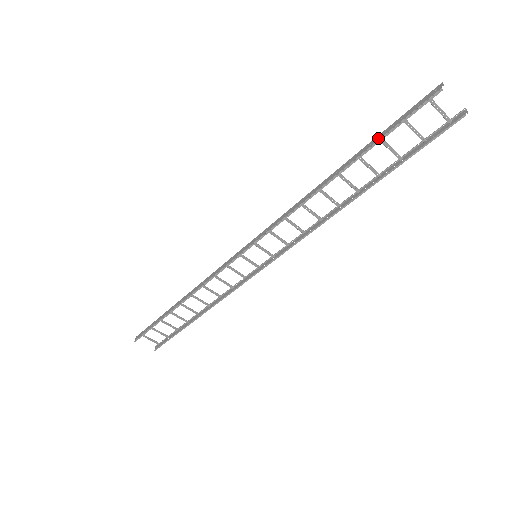
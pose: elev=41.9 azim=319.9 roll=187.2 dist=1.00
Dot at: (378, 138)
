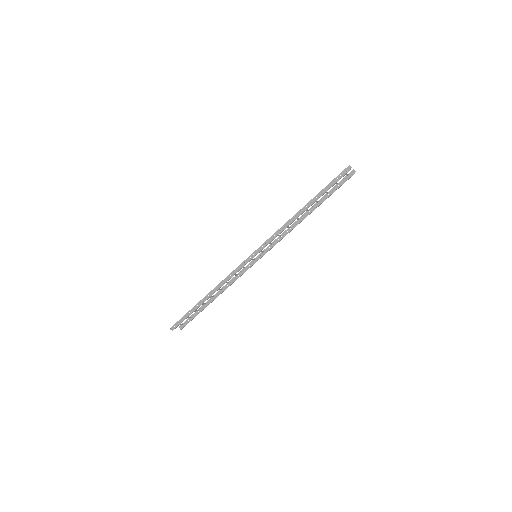
Dot at: (324, 191)
